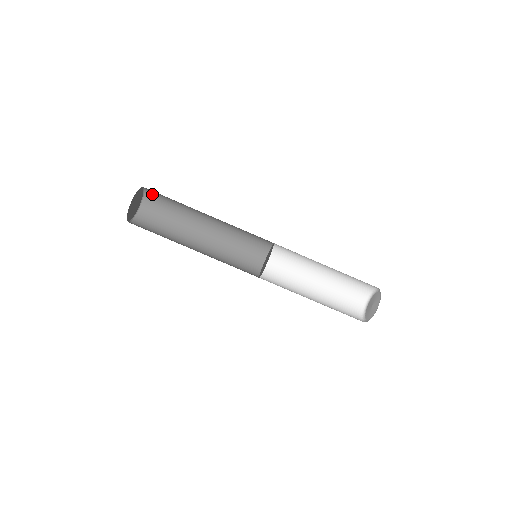
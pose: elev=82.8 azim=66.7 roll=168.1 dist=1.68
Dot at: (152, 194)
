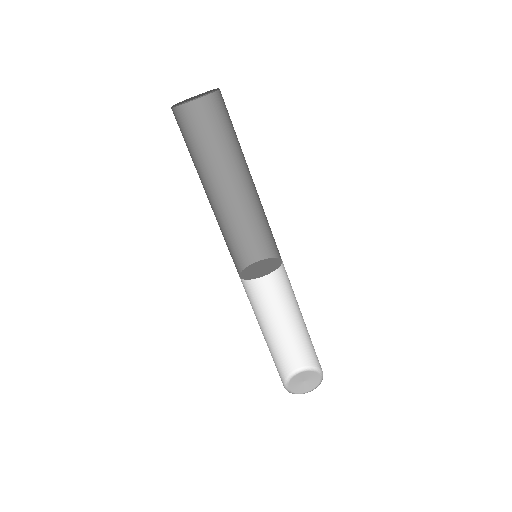
Dot at: (221, 102)
